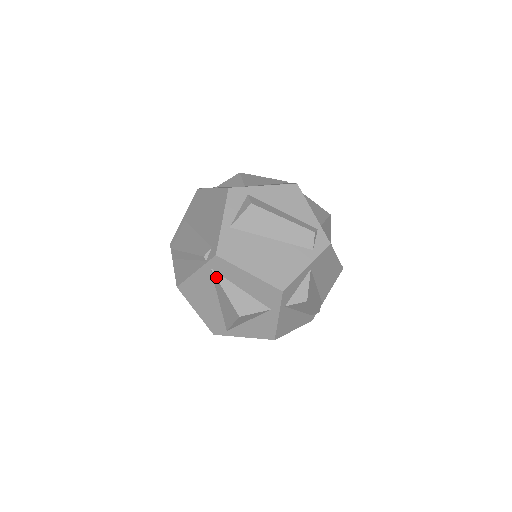
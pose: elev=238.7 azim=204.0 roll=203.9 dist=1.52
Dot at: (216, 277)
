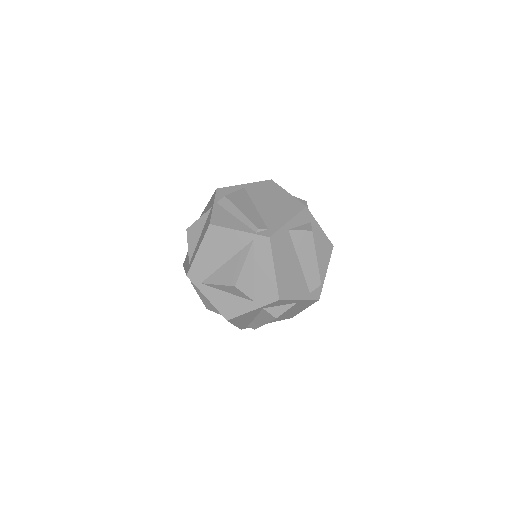
Dot at: (250, 248)
